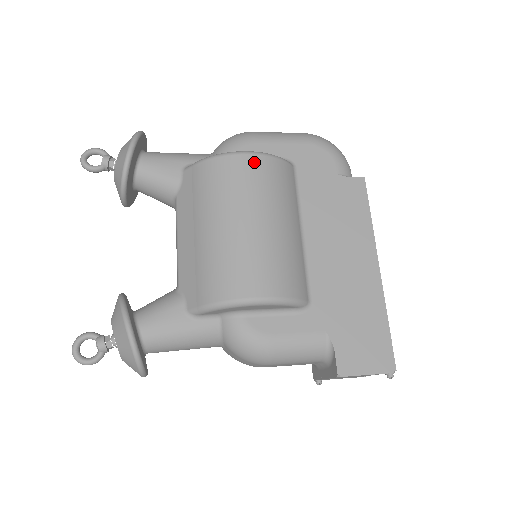
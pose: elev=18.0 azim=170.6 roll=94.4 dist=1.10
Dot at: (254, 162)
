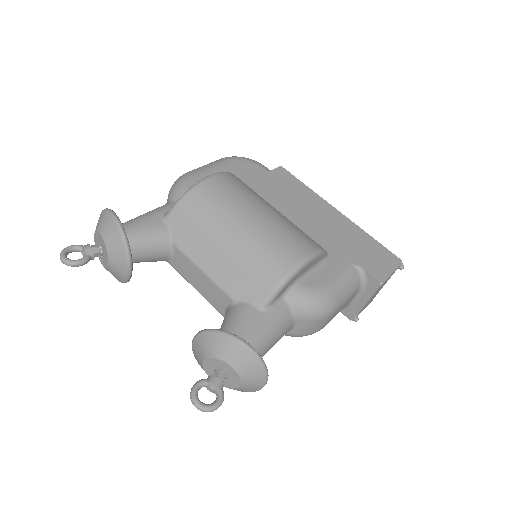
Dot at: (221, 179)
